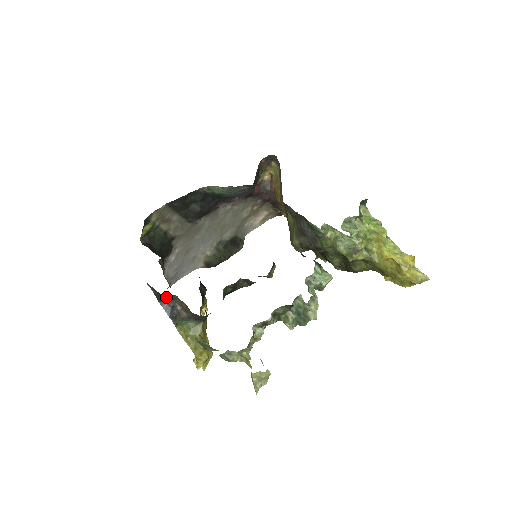
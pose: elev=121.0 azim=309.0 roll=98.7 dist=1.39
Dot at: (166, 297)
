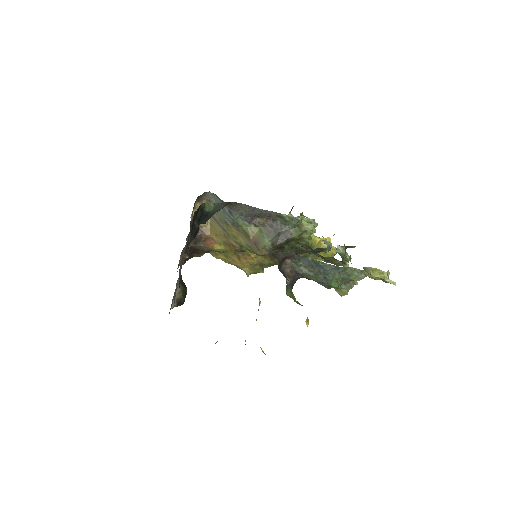
Dot at: occluded
